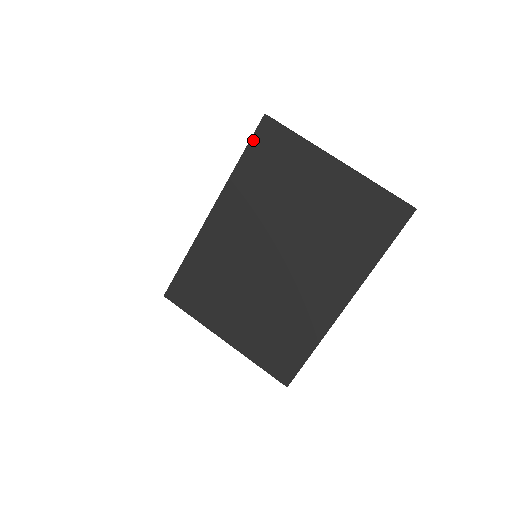
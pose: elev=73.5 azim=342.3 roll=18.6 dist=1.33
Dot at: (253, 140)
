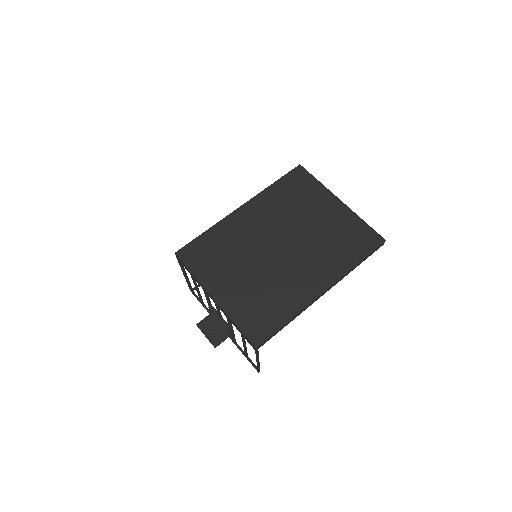
Dot at: (287, 175)
